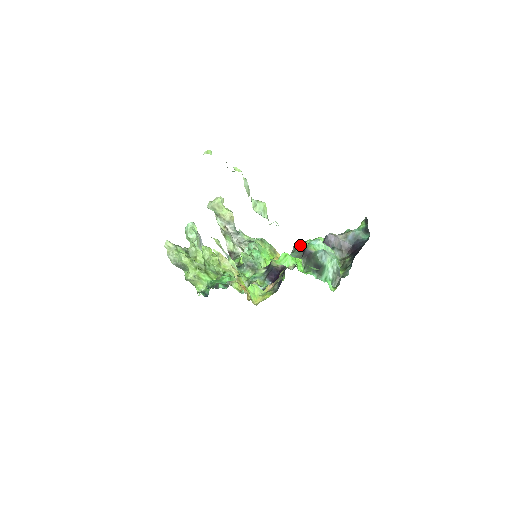
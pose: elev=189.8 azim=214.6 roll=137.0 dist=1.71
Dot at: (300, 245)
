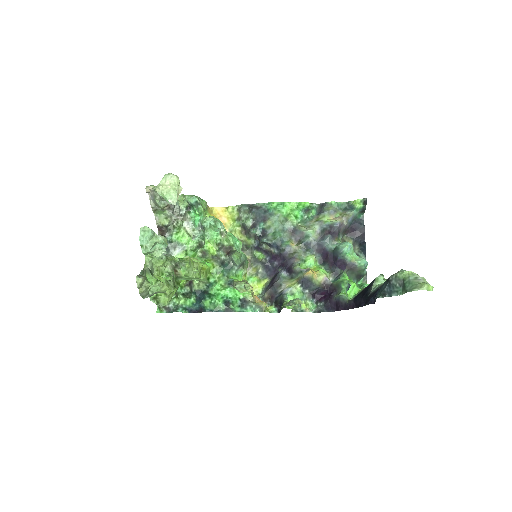
Dot at: (276, 217)
